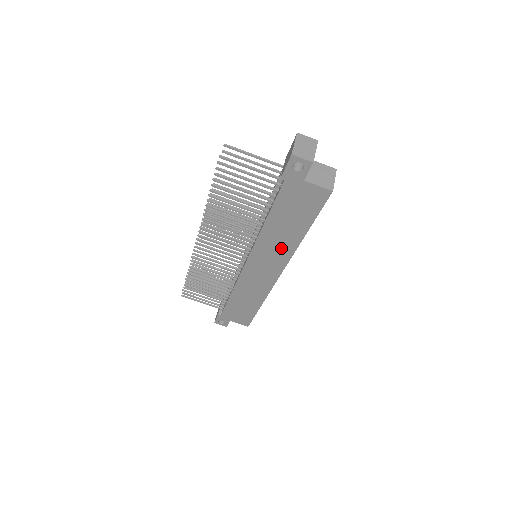
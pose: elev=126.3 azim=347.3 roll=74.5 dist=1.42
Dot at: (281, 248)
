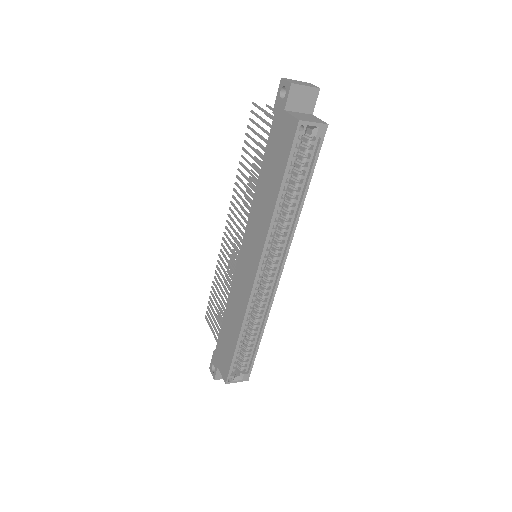
Dot at: (262, 223)
